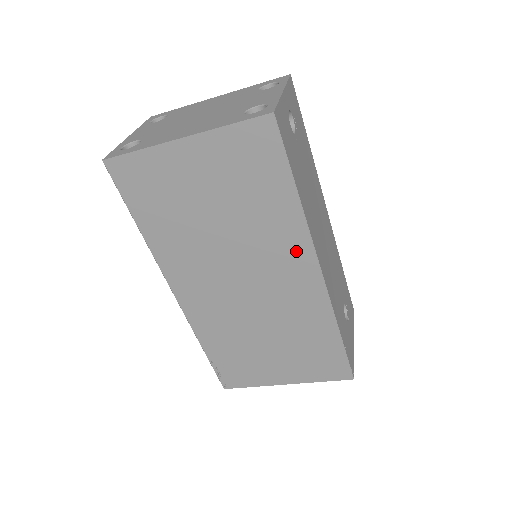
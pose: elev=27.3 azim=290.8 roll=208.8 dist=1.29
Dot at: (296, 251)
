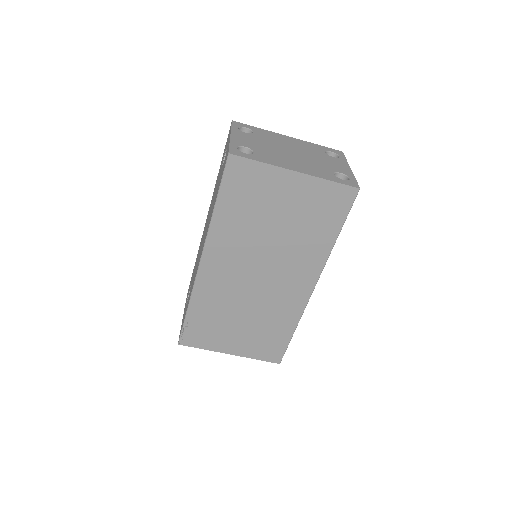
Dot at: (309, 270)
